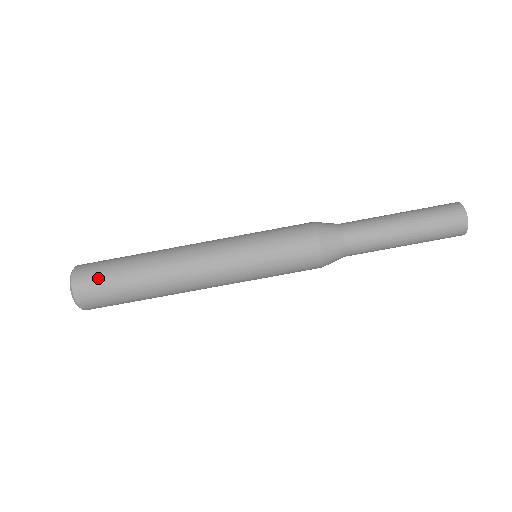
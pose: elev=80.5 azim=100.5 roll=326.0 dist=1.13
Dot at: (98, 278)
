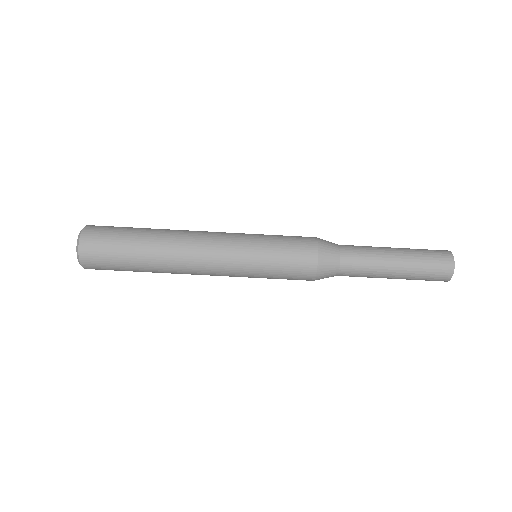
Dot at: (106, 240)
